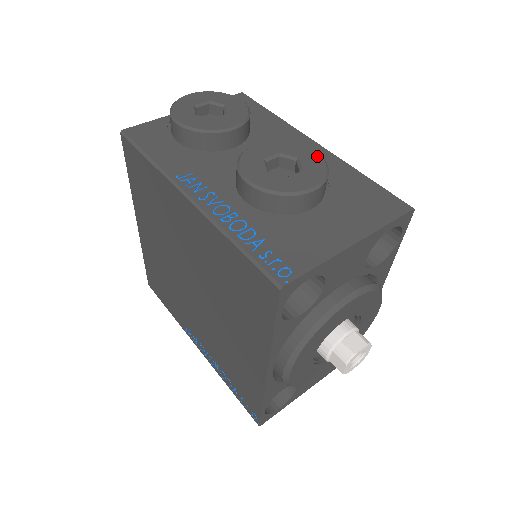
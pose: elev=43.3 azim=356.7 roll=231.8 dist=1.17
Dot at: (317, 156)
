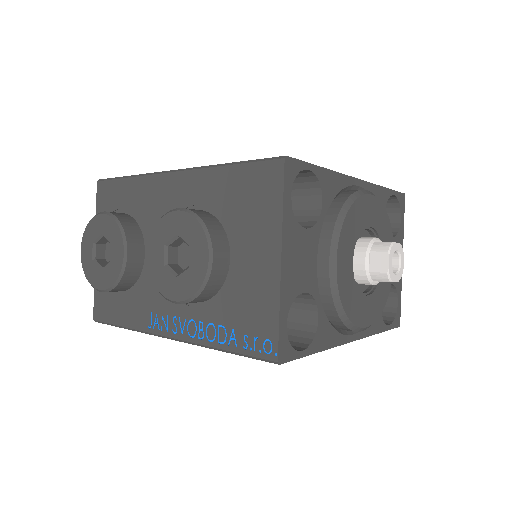
Dot at: (183, 215)
